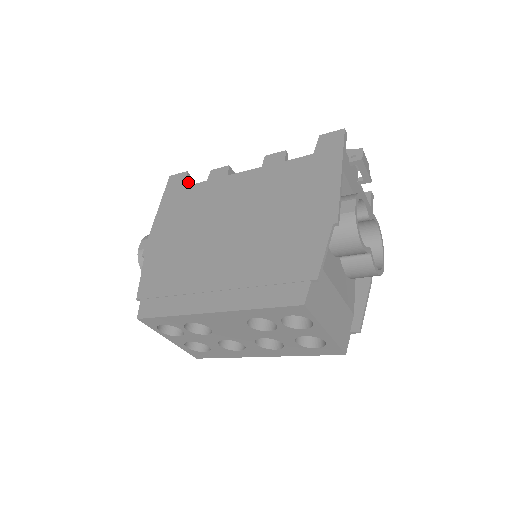
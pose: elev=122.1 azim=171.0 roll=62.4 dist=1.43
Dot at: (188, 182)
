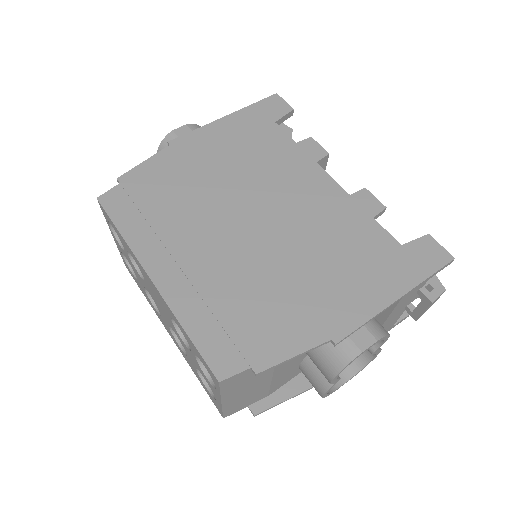
Dot at: (283, 120)
